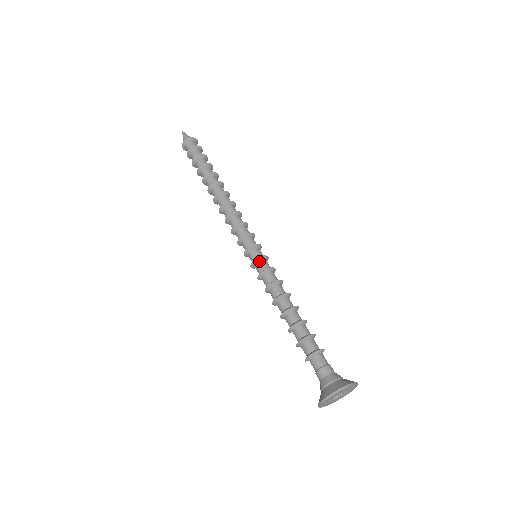
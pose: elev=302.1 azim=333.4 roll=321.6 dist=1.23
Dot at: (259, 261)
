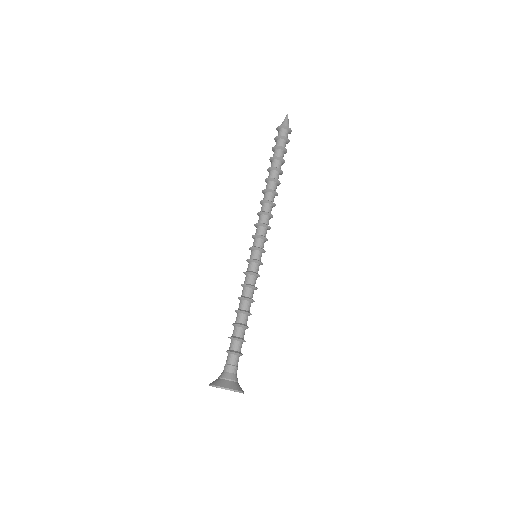
Dot at: (251, 262)
